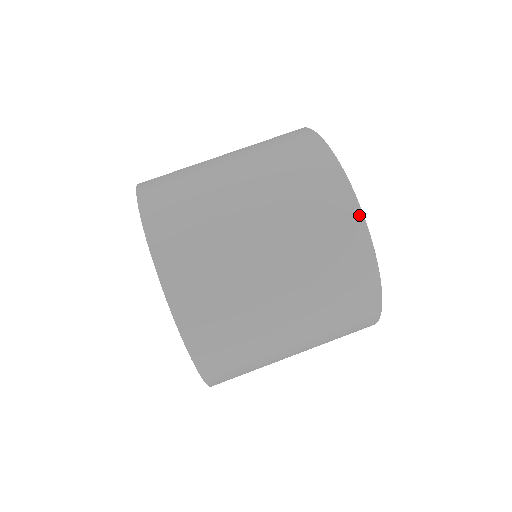
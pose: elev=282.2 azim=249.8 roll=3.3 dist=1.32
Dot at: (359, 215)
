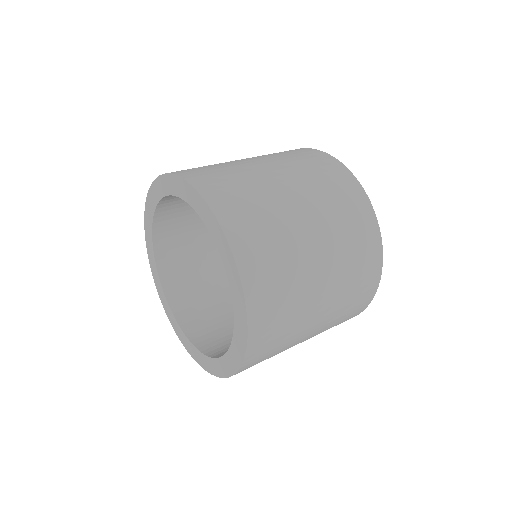
Dot at: (367, 200)
